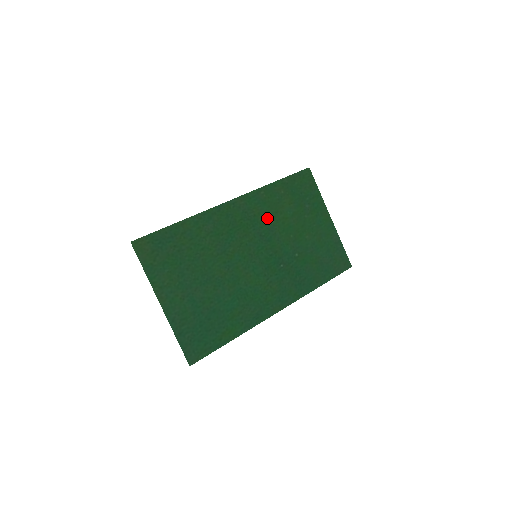
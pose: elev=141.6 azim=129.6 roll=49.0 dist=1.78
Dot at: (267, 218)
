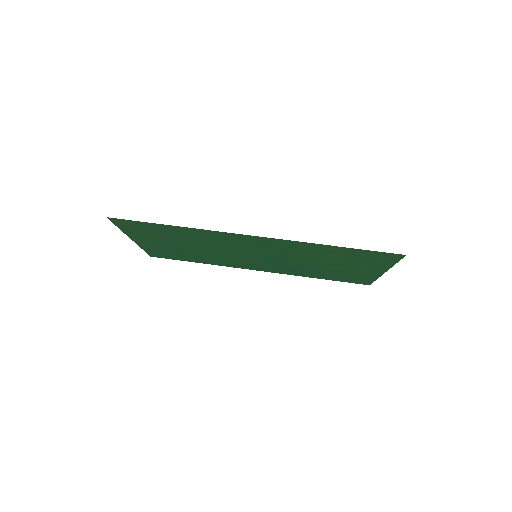
Dot at: (293, 252)
